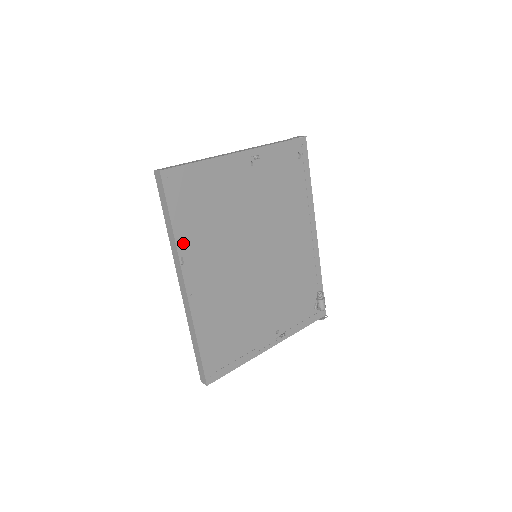
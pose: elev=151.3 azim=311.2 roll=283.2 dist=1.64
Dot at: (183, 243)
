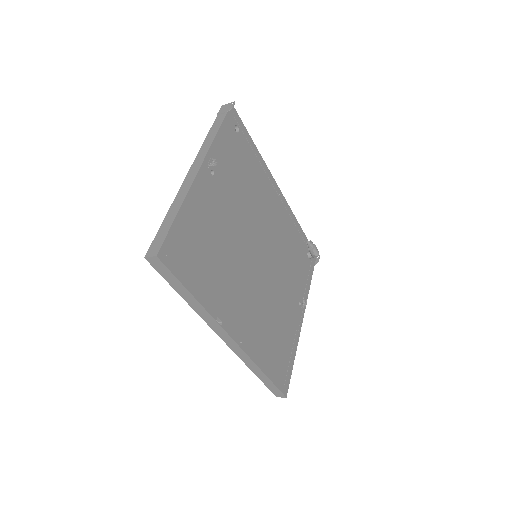
Dot at: (211, 304)
